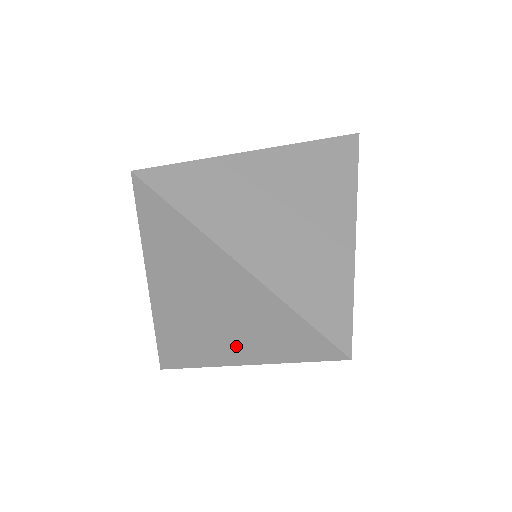
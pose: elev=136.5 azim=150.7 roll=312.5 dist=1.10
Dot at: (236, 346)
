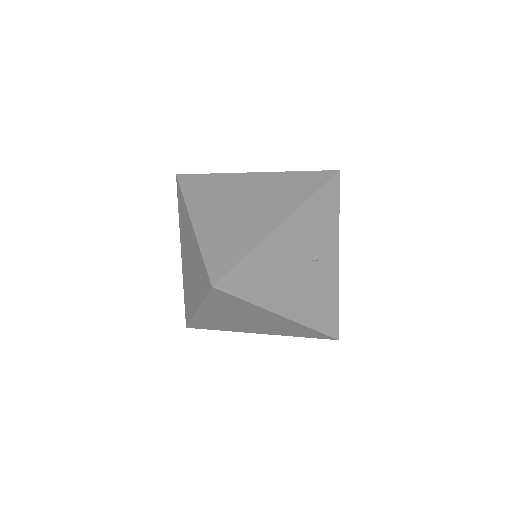
Dot at: (195, 293)
